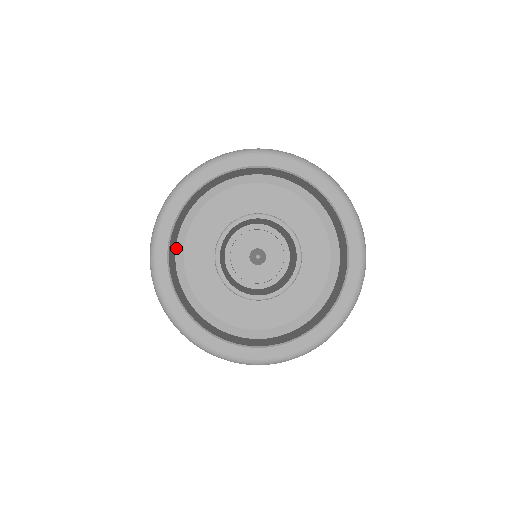
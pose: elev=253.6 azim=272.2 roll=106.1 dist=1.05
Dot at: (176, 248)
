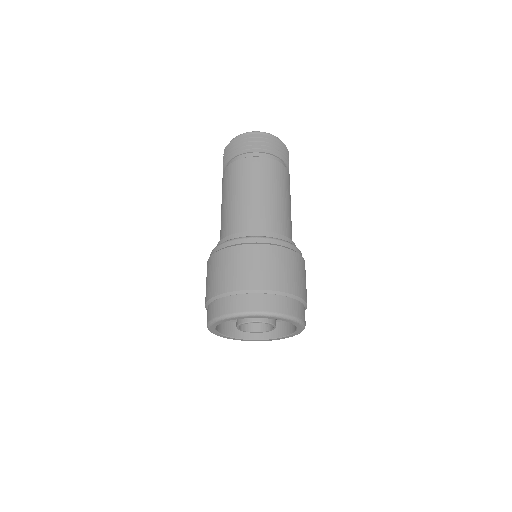
Dot at: occluded
